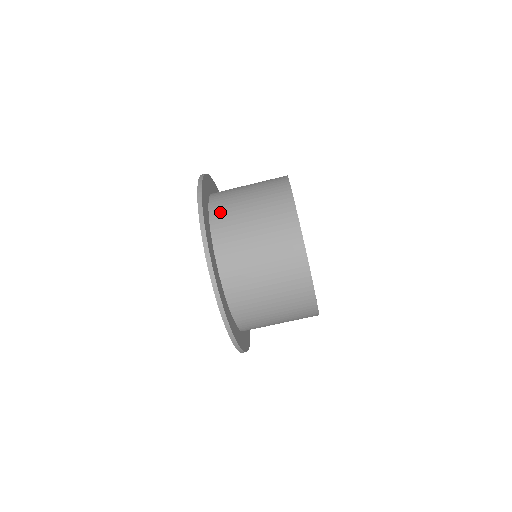
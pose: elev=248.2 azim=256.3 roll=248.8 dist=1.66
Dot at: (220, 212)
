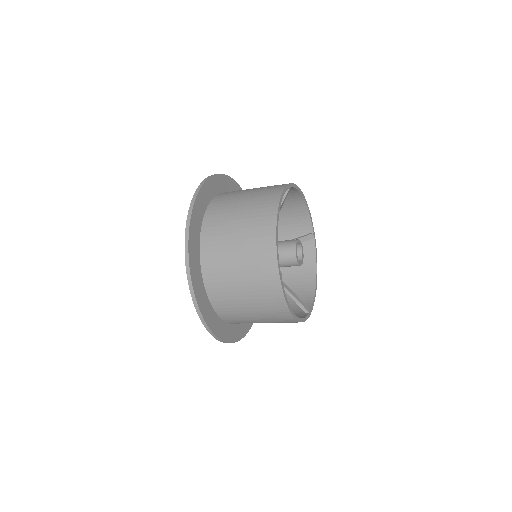
Dot at: (215, 290)
